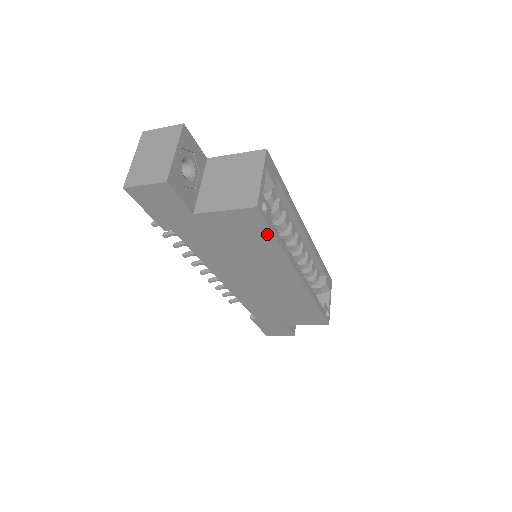
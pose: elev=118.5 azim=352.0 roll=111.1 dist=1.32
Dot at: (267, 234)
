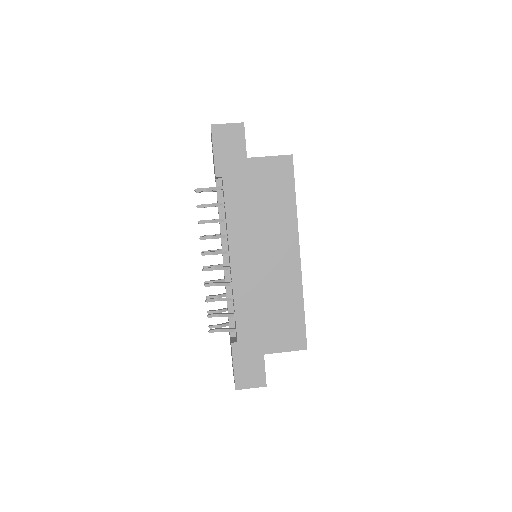
Dot at: (290, 187)
